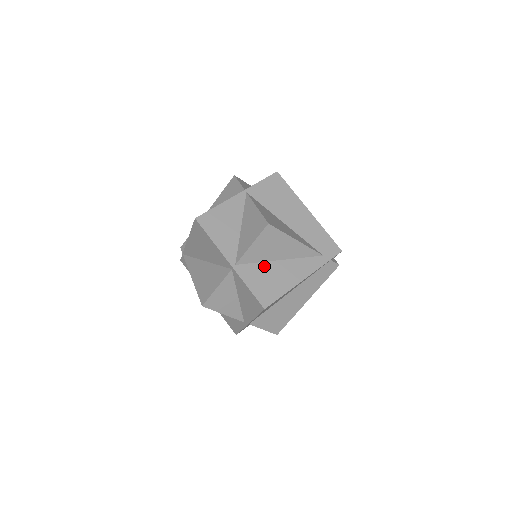
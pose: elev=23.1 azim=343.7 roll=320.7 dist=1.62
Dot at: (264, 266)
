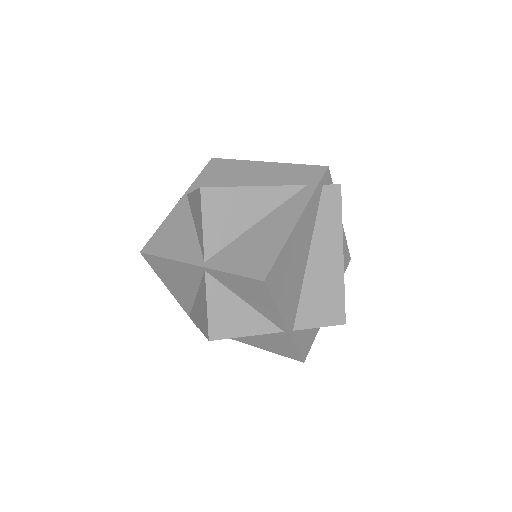
Dot at: (240, 241)
